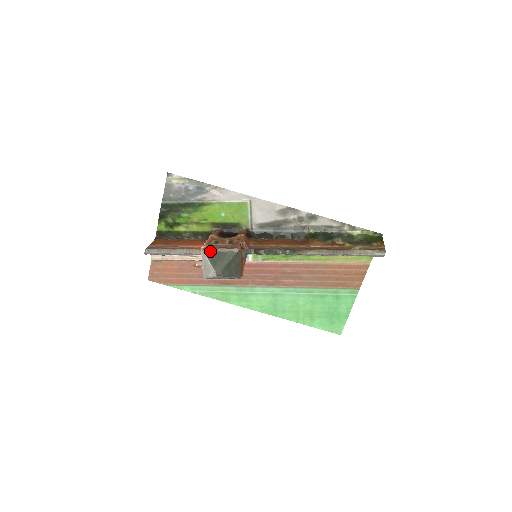
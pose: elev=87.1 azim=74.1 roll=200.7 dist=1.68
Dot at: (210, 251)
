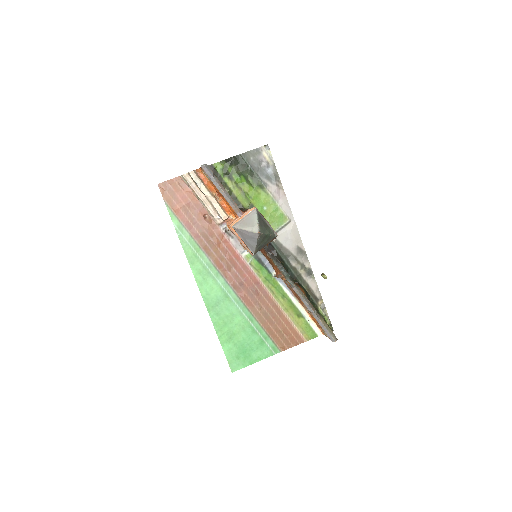
Dot at: (261, 215)
